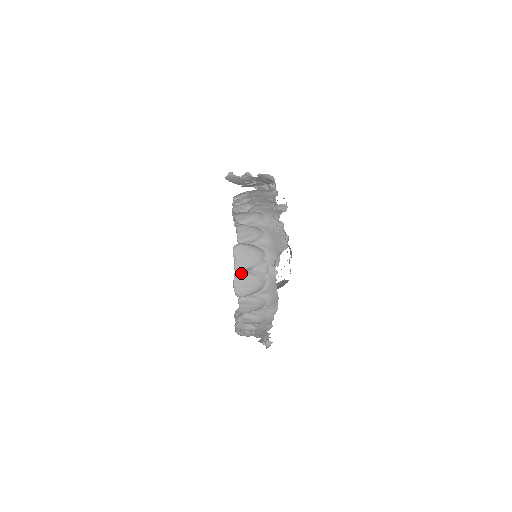
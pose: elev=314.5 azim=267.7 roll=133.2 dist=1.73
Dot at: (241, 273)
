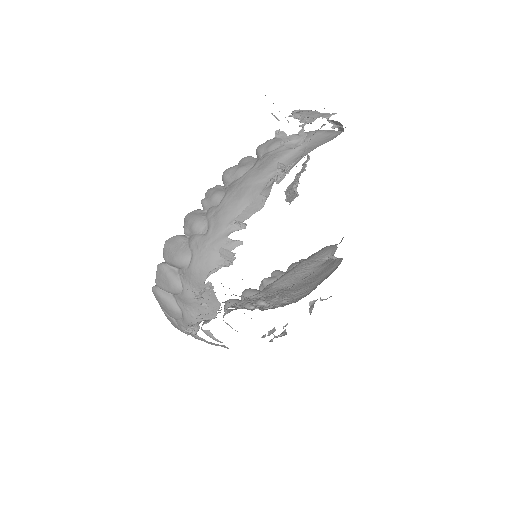
Dot at: (165, 313)
